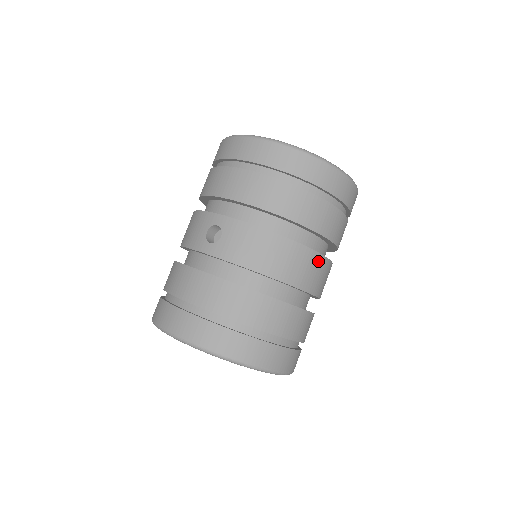
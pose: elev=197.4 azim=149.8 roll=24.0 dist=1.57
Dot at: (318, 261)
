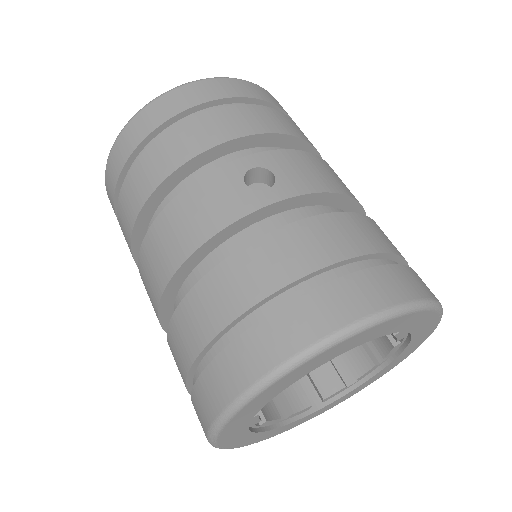
Dot at: occluded
